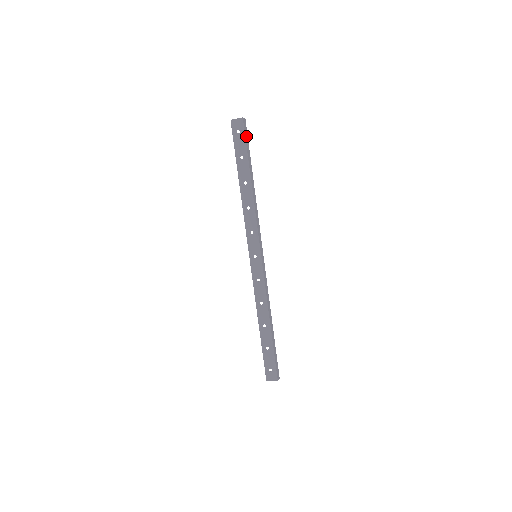
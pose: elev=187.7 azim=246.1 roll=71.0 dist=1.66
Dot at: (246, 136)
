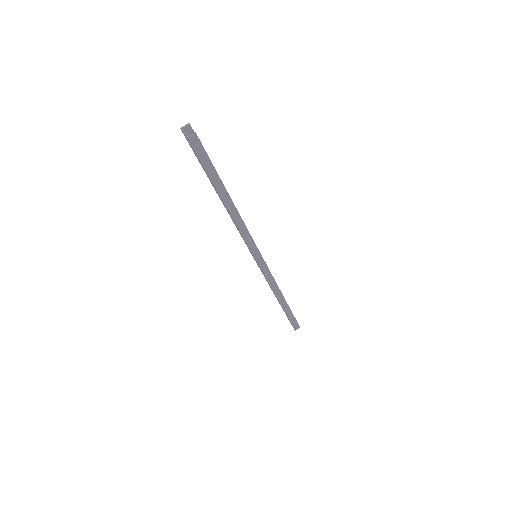
Dot at: (203, 157)
